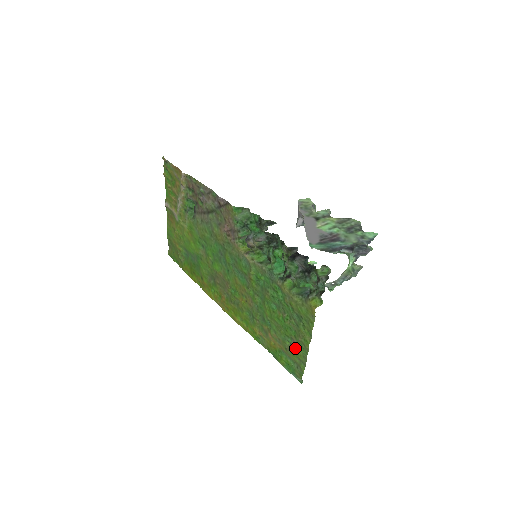
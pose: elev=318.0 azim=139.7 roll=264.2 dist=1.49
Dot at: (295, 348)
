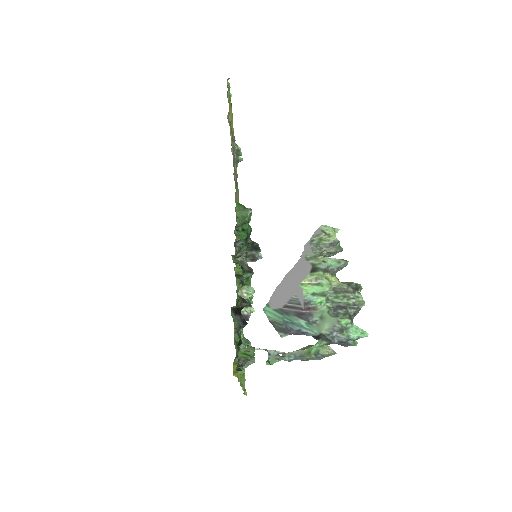
Dot at: occluded
